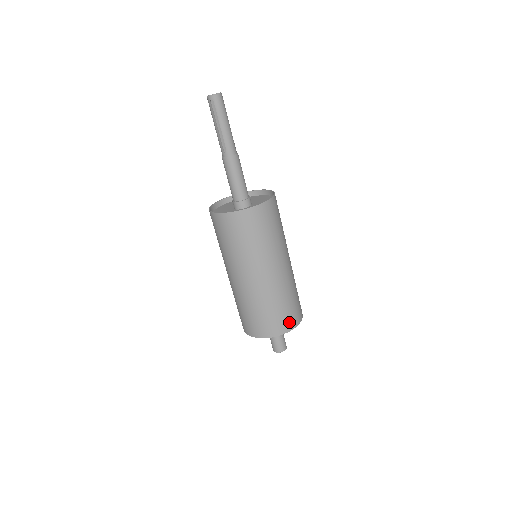
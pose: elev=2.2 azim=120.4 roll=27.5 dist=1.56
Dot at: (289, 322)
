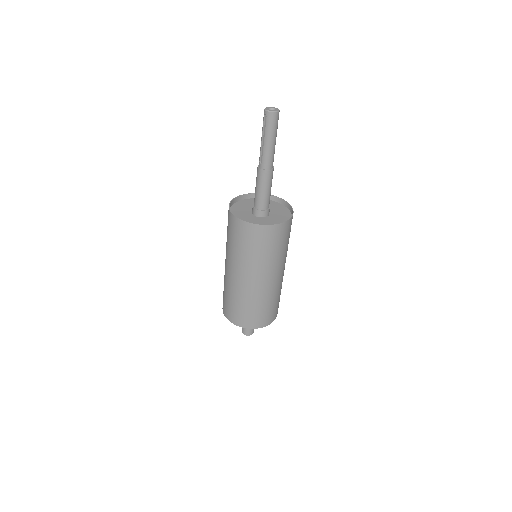
Dot at: (253, 322)
